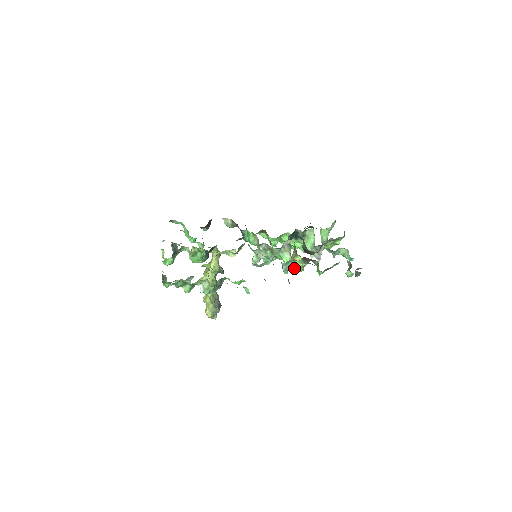
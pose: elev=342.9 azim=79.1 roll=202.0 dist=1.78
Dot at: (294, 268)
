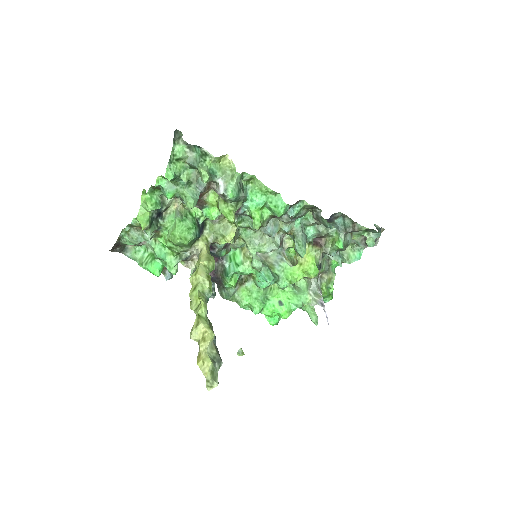
Dot at: (307, 267)
